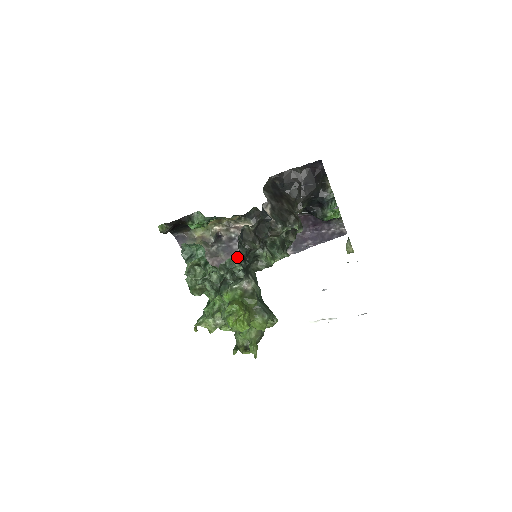
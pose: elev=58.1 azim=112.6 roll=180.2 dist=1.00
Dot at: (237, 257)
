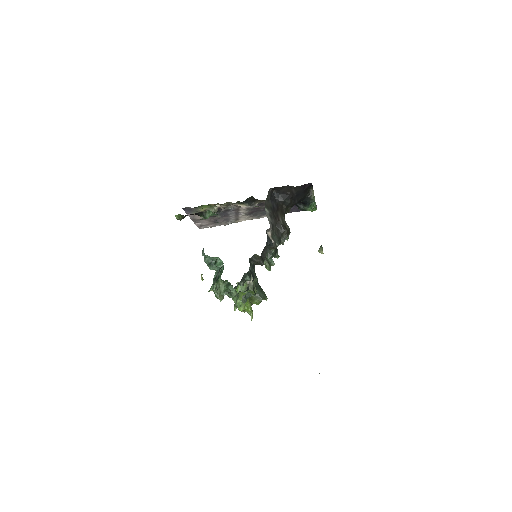
Dot at: (253, 289)
